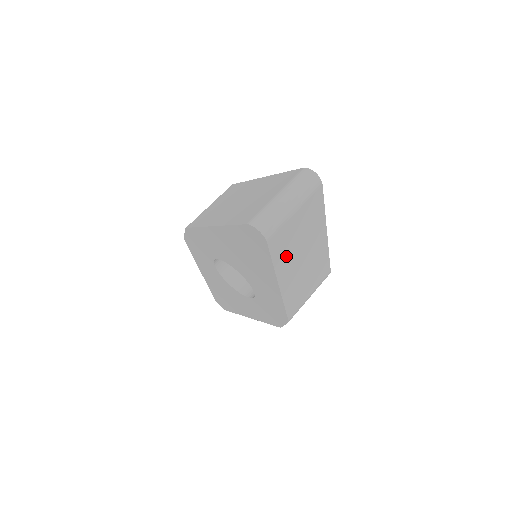
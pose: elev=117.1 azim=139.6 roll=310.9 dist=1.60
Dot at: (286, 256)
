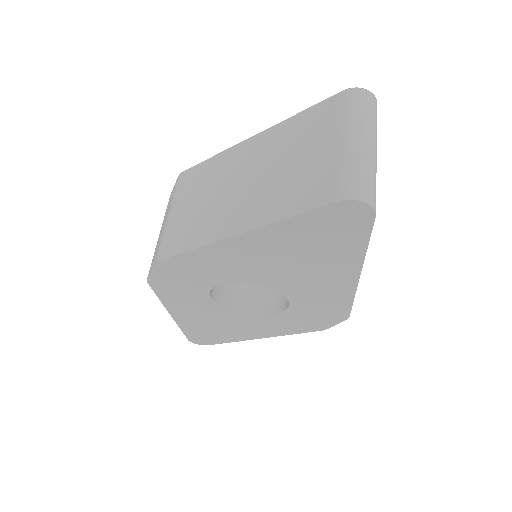
Dot at: occluded
